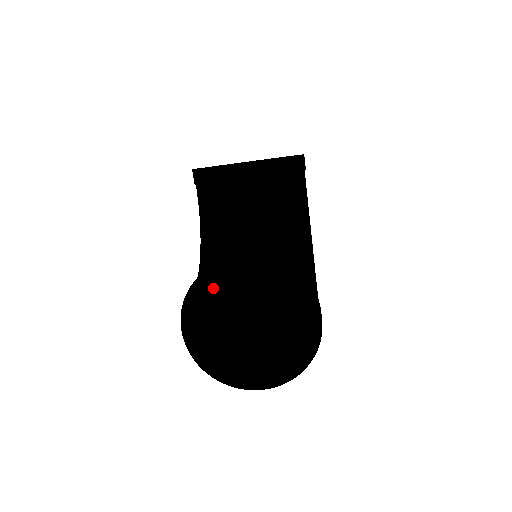
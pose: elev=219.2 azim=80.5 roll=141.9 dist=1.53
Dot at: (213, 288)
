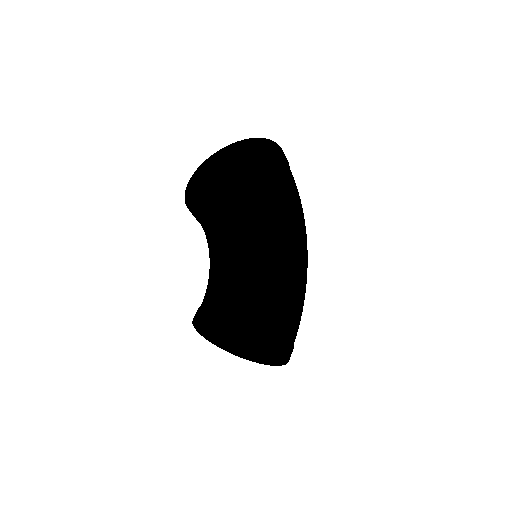
Dot at: occluded
